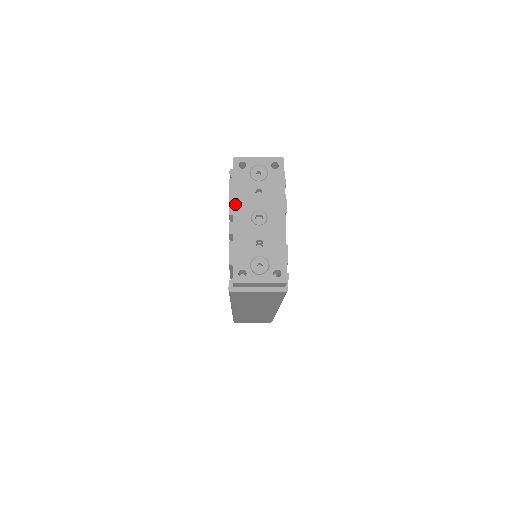
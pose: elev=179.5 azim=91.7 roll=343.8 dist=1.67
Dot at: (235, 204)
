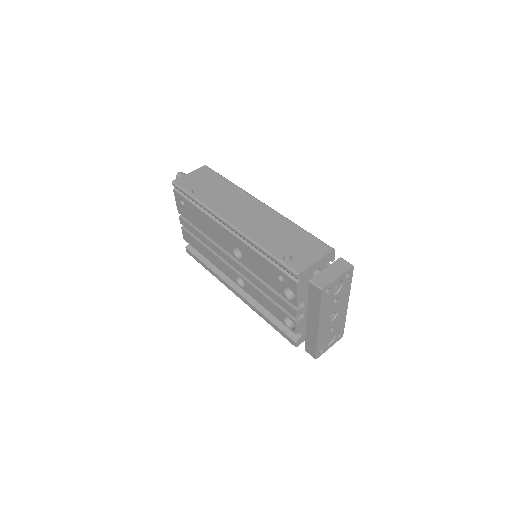
Dot at: (320, 320)
